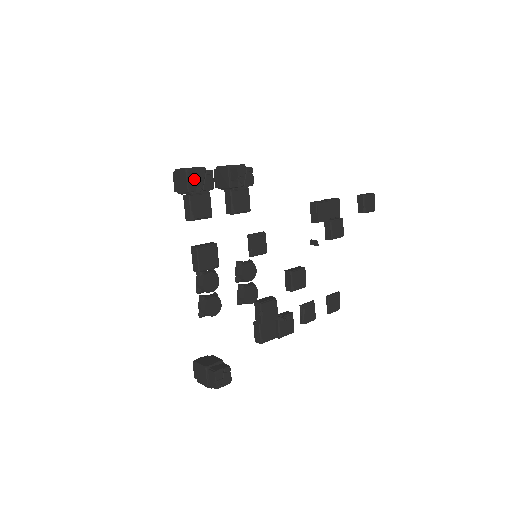
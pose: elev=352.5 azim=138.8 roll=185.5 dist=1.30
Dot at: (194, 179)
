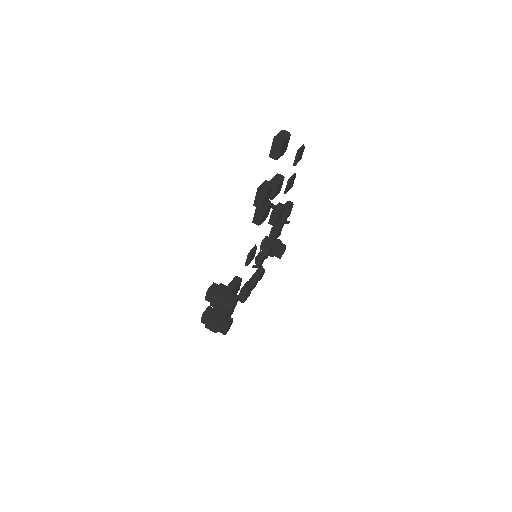
Dot at: occluded
